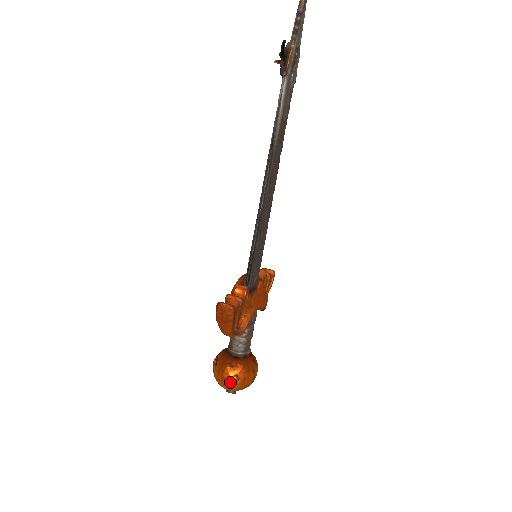
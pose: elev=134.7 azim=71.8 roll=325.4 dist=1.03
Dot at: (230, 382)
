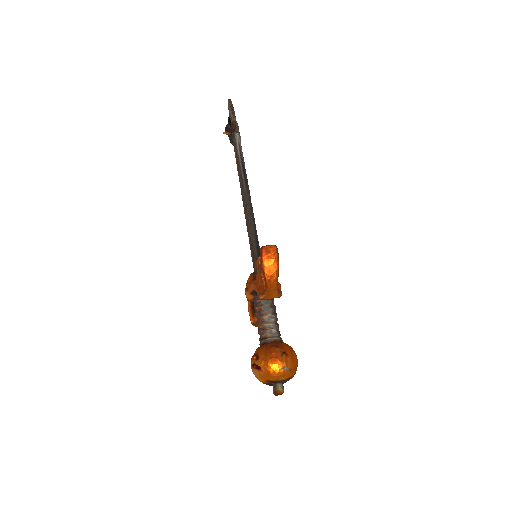
Dot at: (281, 361)
